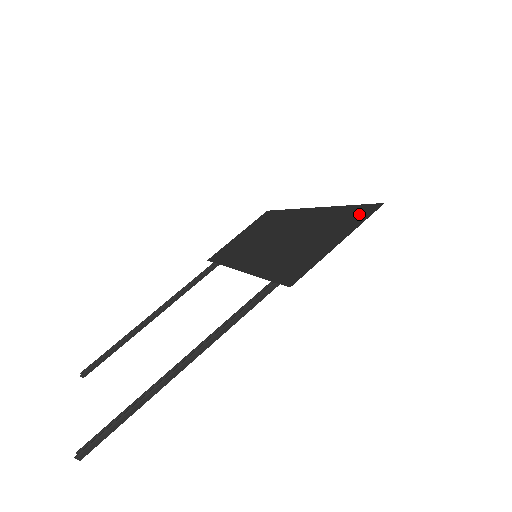
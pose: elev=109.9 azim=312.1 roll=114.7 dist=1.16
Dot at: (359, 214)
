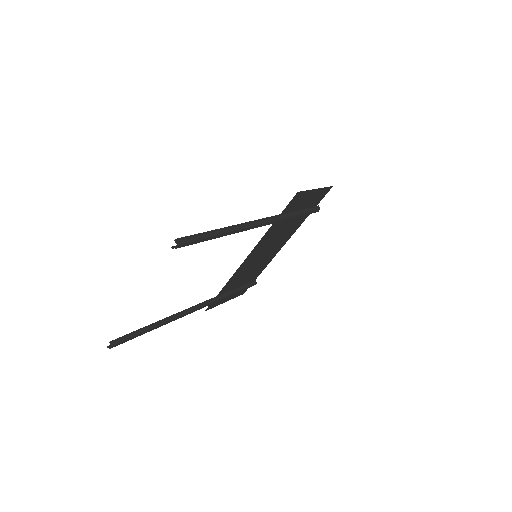
Dot at: (321, 196)
